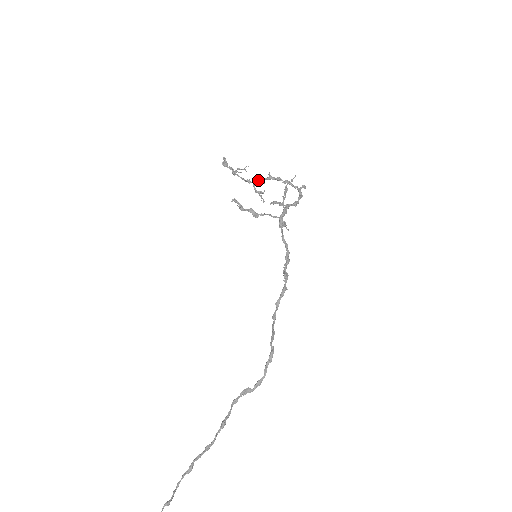
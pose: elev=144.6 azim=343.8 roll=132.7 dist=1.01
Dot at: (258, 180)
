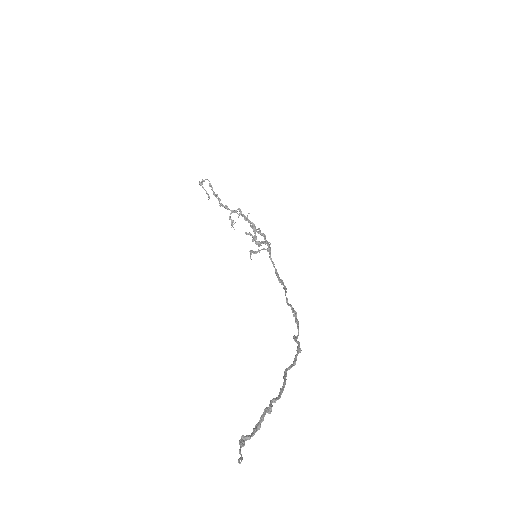
Dot at: occluded
